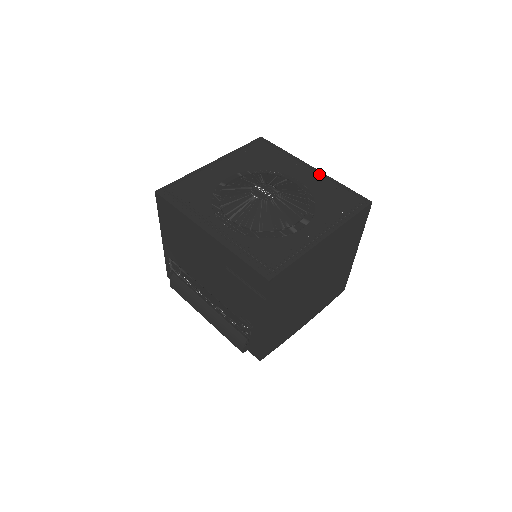
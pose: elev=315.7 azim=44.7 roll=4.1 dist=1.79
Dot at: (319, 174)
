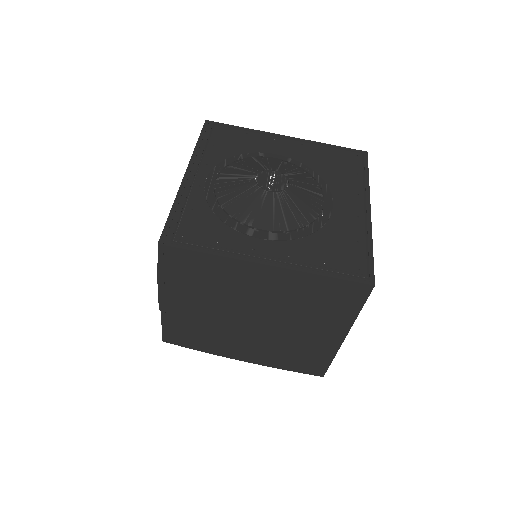
Dot at: (365, 218)
